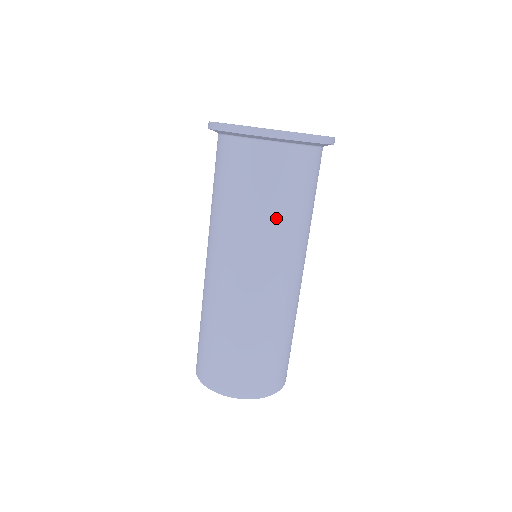
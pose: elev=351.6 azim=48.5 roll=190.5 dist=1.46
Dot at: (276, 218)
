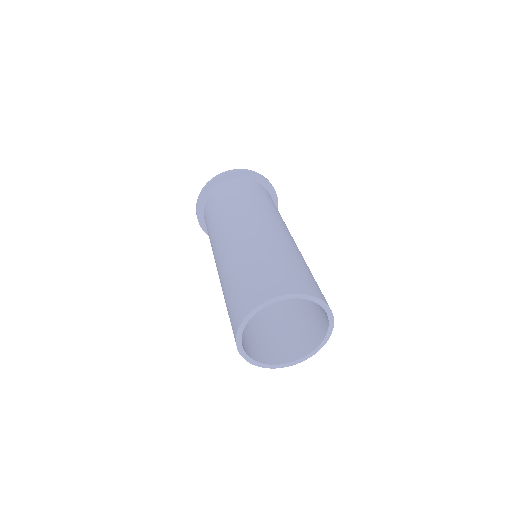
Dot at: (271, 206)
